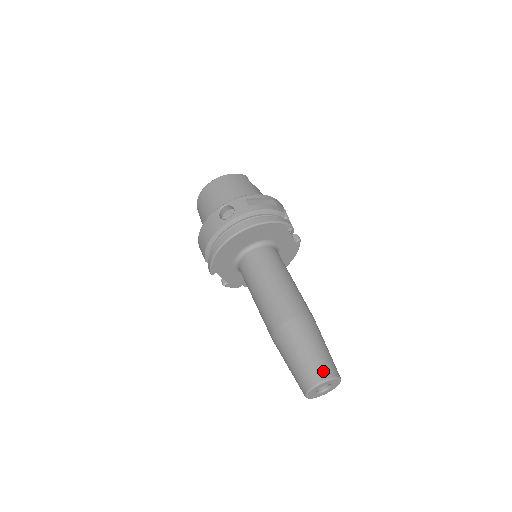
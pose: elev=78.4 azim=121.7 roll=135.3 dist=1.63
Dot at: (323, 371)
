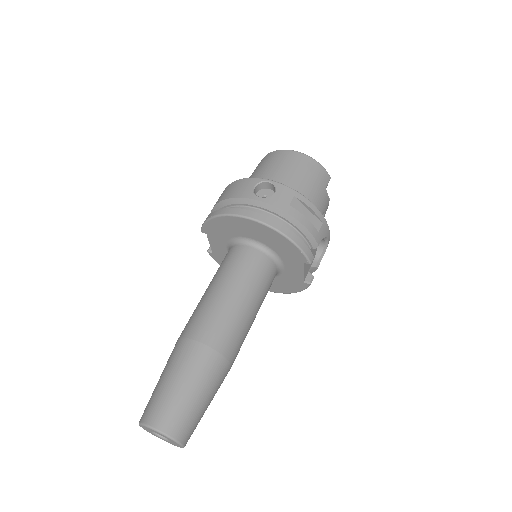
Dot at: (172, 422)
